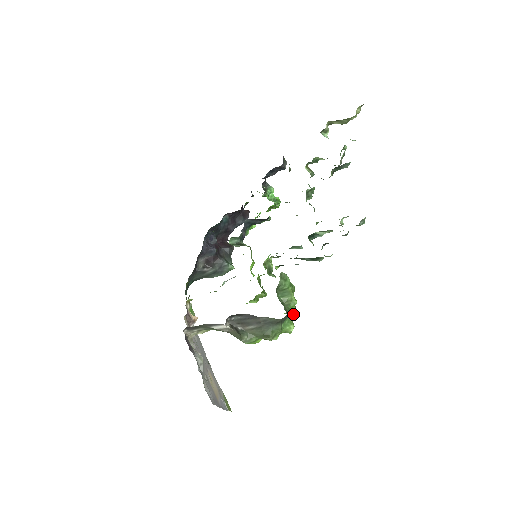
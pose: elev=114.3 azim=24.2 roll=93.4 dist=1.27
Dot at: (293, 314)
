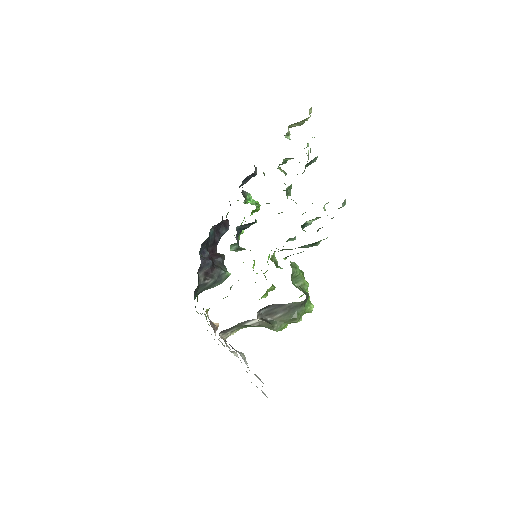
Dot at: occluded
